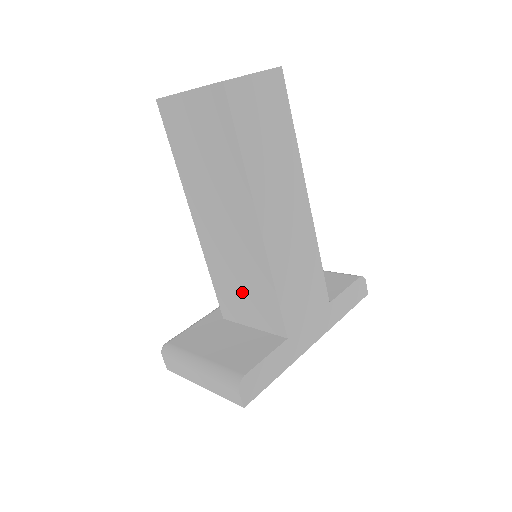
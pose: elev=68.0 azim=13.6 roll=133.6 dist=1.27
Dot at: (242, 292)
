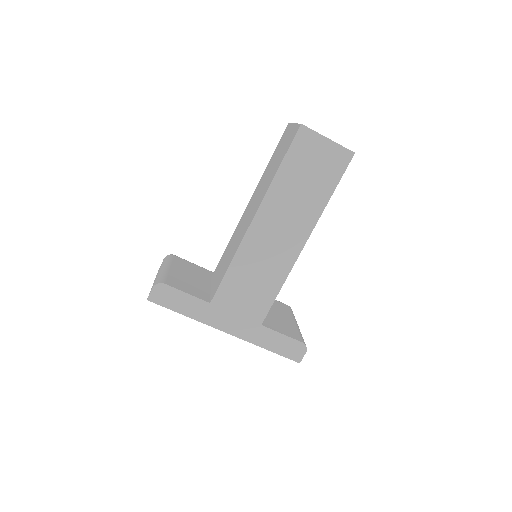
Dot at: (224, 261)
